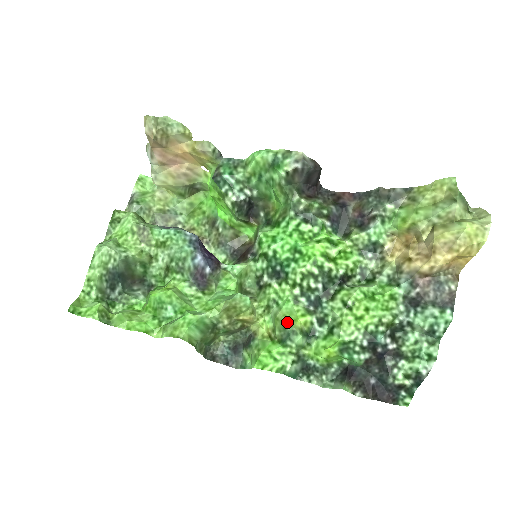
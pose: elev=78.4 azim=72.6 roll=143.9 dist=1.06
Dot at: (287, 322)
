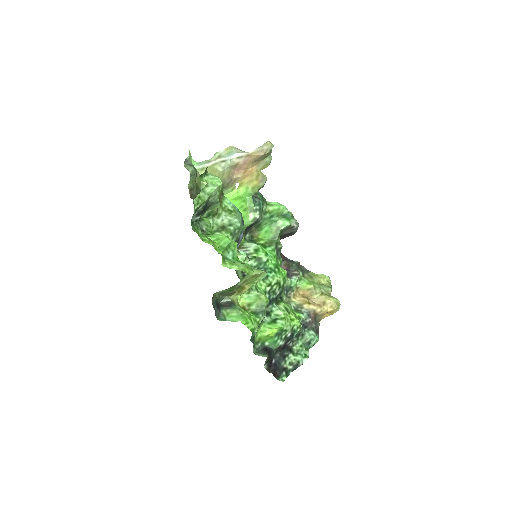
Dot at: (267, 303)
